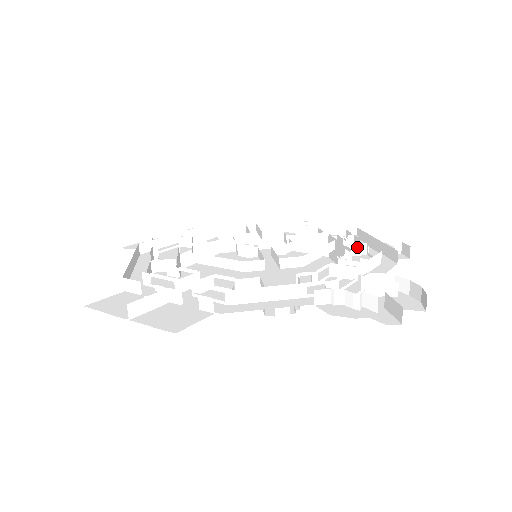
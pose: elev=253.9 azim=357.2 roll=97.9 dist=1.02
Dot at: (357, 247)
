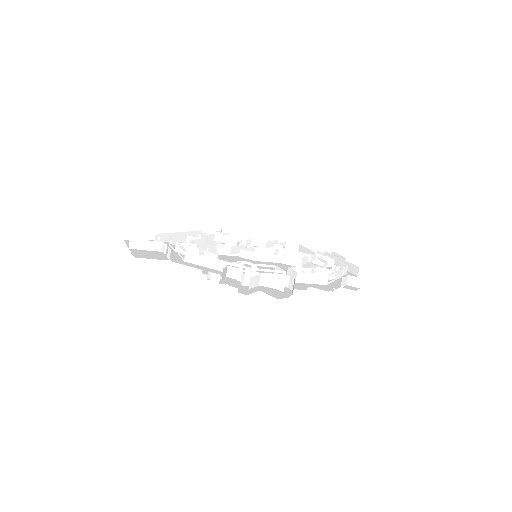
Dot at: (326, 271)
